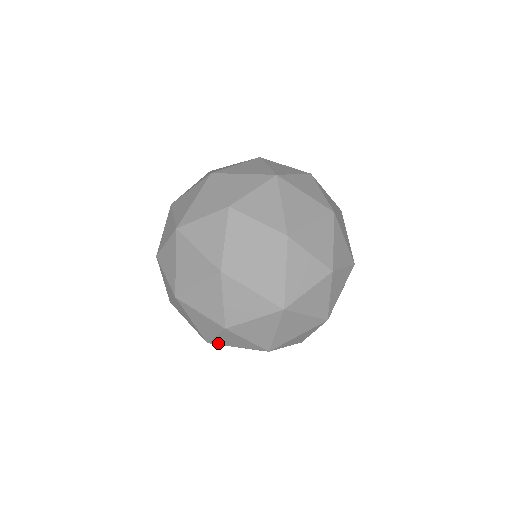
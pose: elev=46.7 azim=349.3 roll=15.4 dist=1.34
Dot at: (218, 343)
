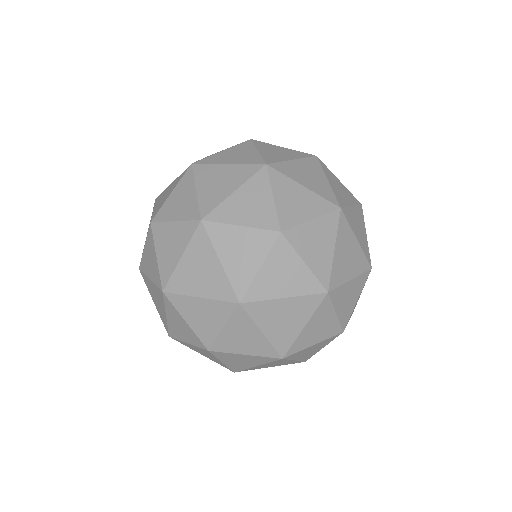
Dot at: occluded
